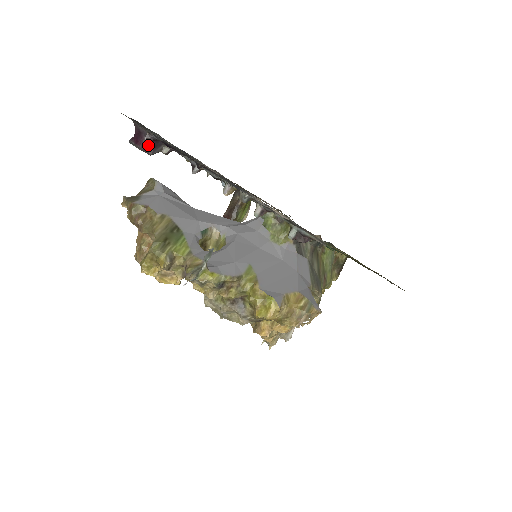
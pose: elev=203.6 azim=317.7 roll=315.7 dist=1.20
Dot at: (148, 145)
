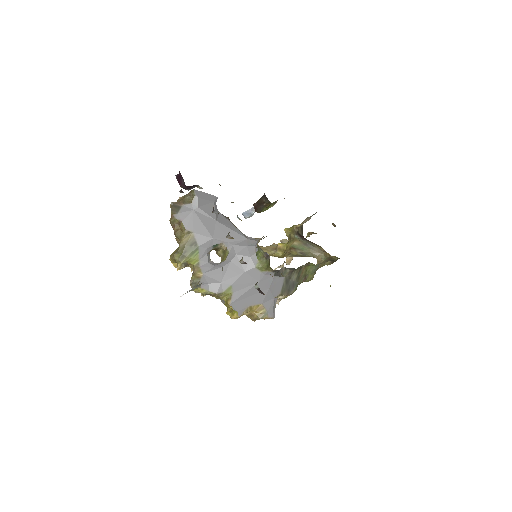
Dot at: (185, 187)
